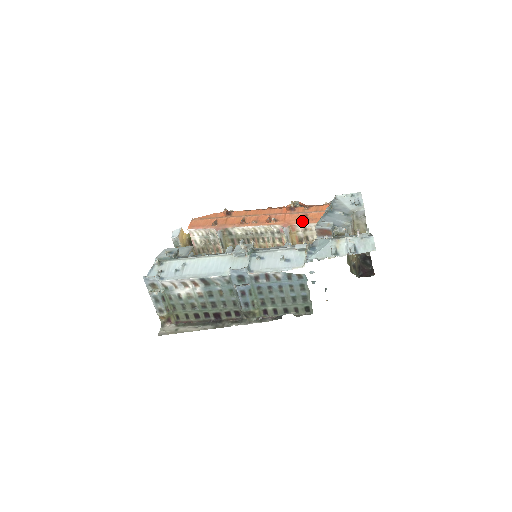
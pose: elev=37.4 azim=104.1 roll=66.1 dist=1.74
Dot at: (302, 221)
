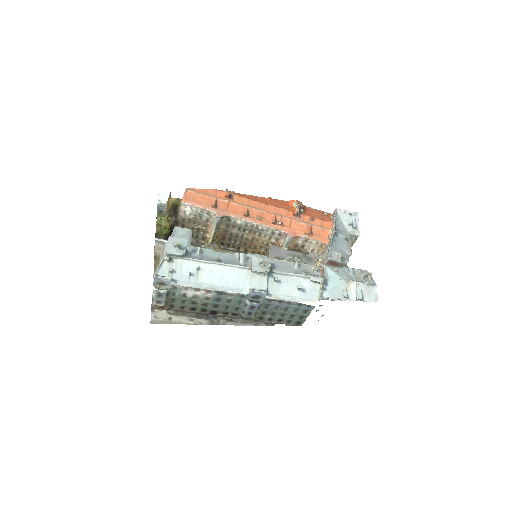
Dot at: (308, 235)
